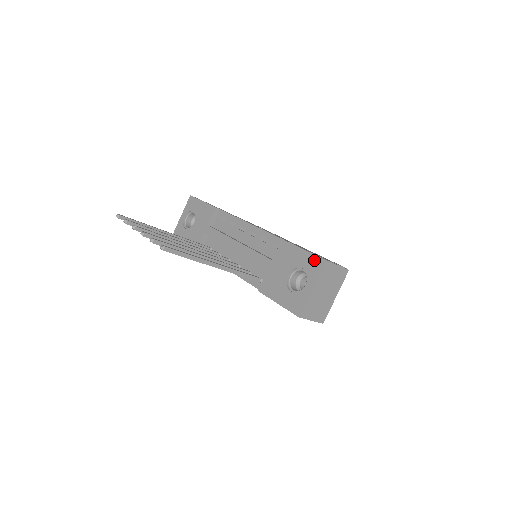
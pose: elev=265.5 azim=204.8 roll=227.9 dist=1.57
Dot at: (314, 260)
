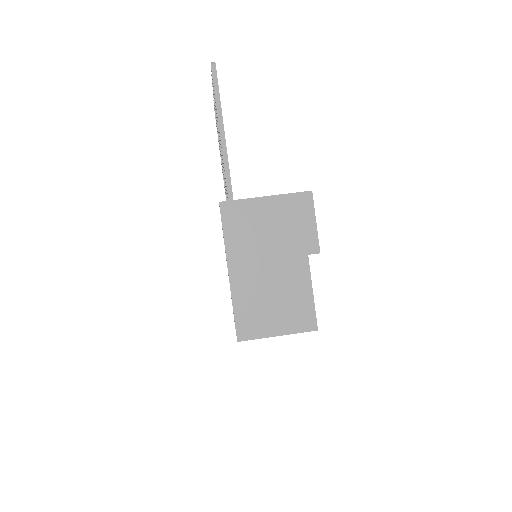
Dot at: occluded
